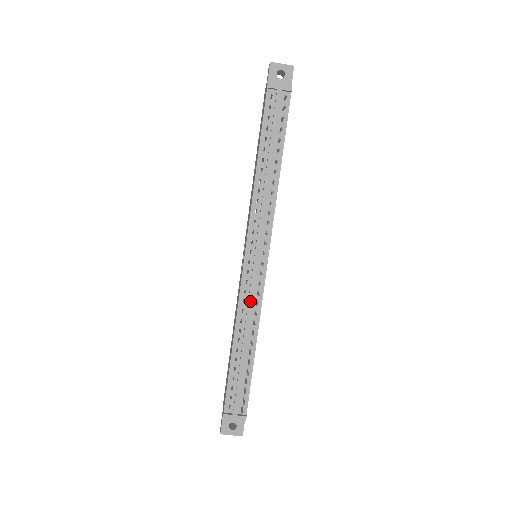
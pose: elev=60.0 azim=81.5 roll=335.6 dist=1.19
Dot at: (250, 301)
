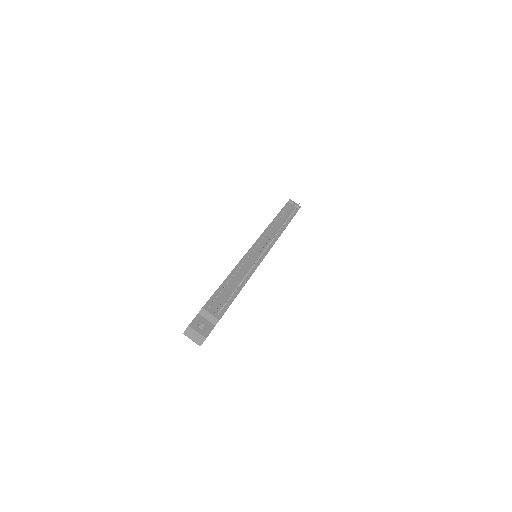
Dot at: (251, 261)
